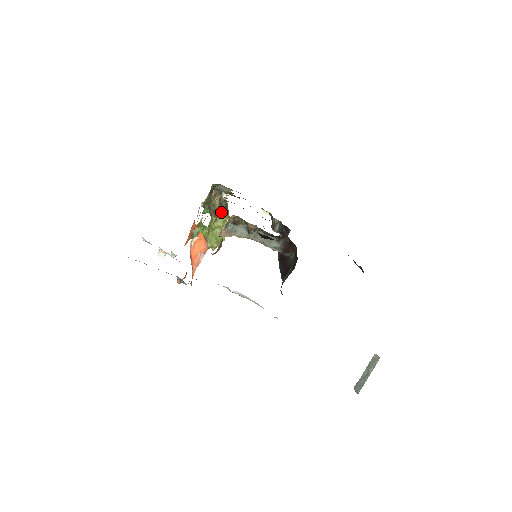
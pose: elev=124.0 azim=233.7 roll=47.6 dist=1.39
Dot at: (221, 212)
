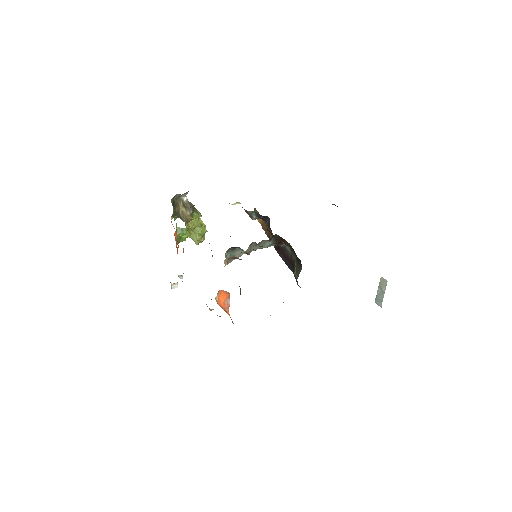
Dot at: (191, 215)
